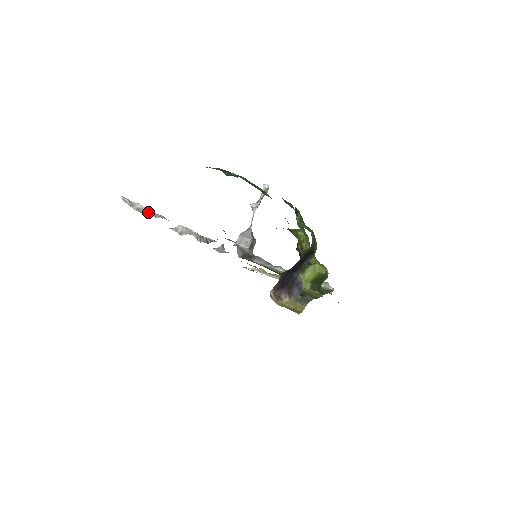
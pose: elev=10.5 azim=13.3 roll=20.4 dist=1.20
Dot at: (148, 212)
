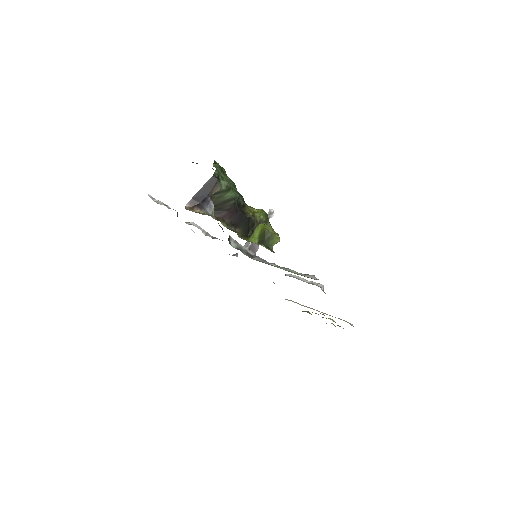
Dot at: (164, 205)
